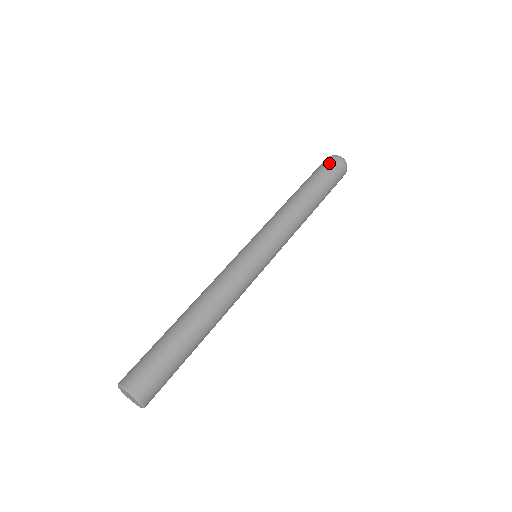
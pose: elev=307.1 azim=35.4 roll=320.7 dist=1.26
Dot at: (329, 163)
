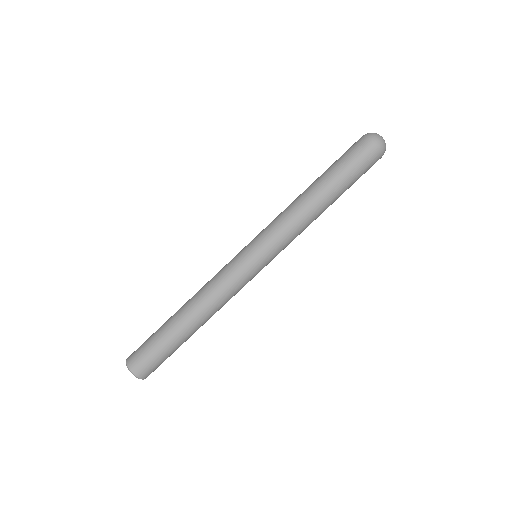
Dot at: (365, 153)
